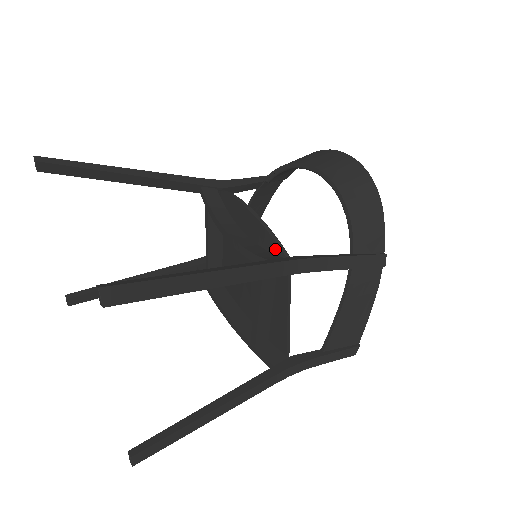
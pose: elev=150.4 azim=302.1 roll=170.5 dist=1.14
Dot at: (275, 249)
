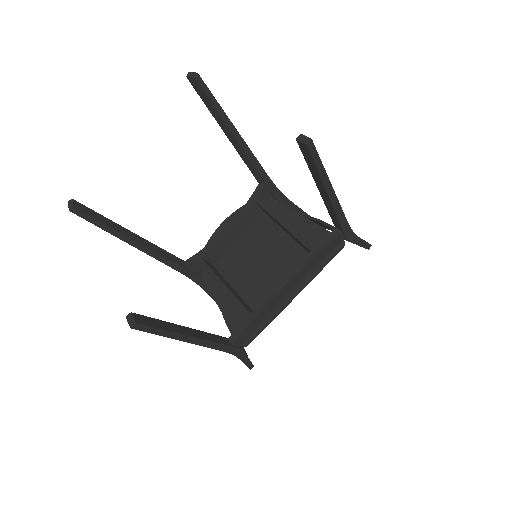
Dot at: occluded
